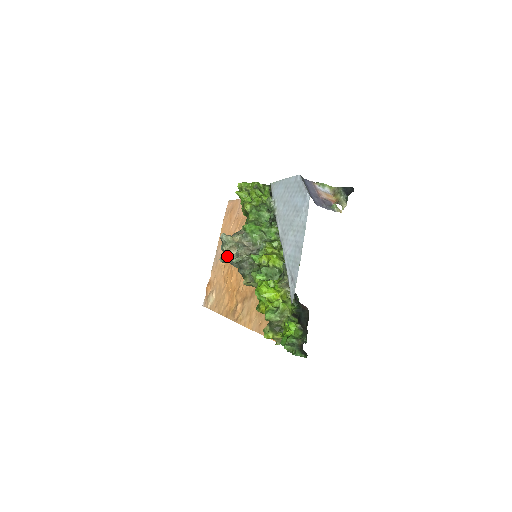
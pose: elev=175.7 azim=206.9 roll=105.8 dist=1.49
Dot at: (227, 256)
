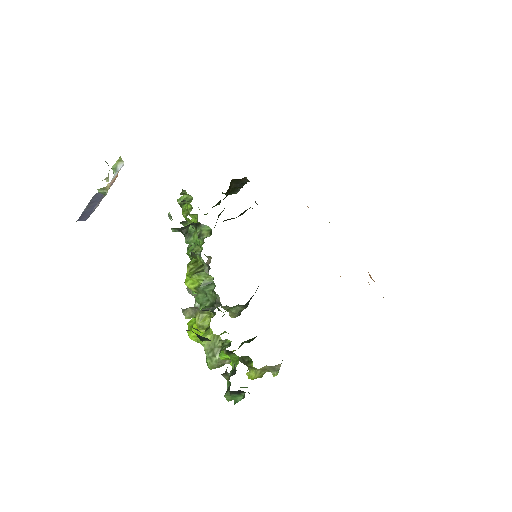
Dot at: occluded
